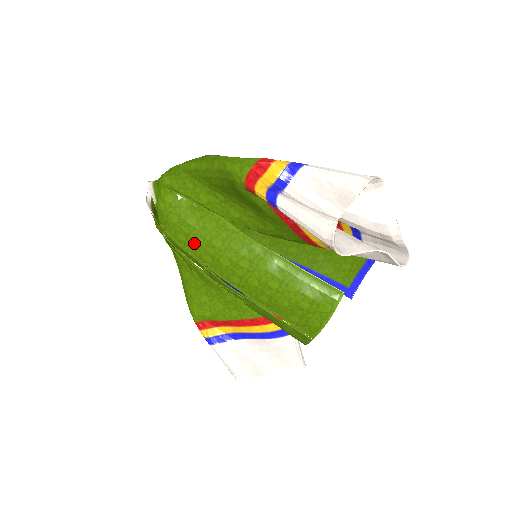
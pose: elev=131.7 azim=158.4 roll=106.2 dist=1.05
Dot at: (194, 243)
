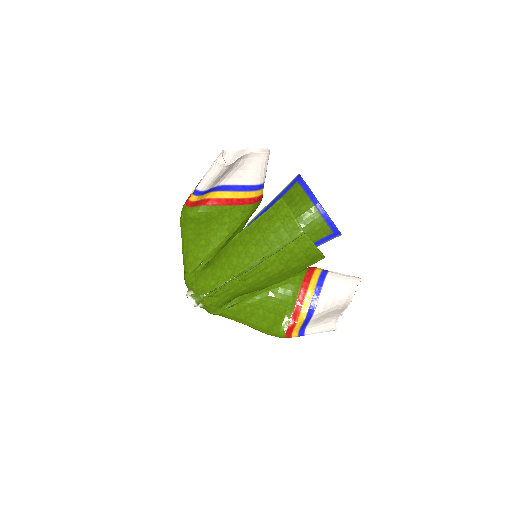
Dot at: (218, 276)
